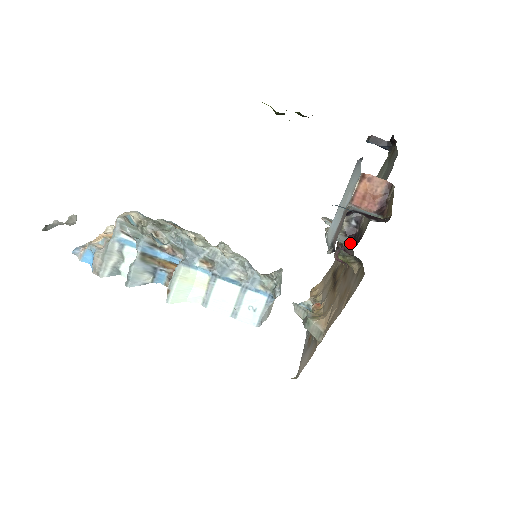
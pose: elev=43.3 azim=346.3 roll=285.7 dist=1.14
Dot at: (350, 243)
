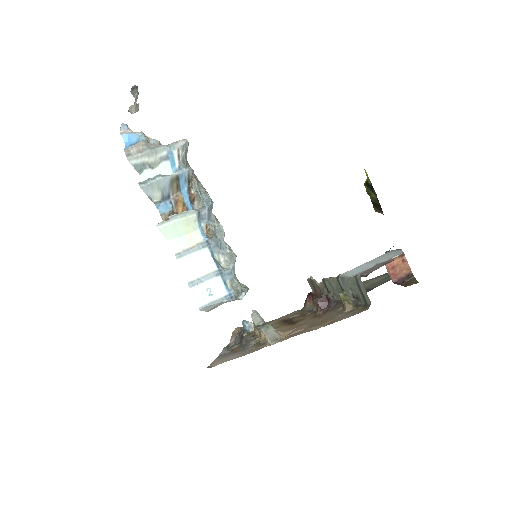
Dot at: occluded
